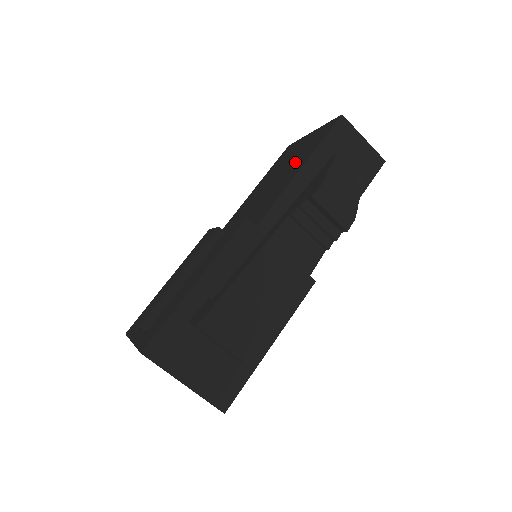
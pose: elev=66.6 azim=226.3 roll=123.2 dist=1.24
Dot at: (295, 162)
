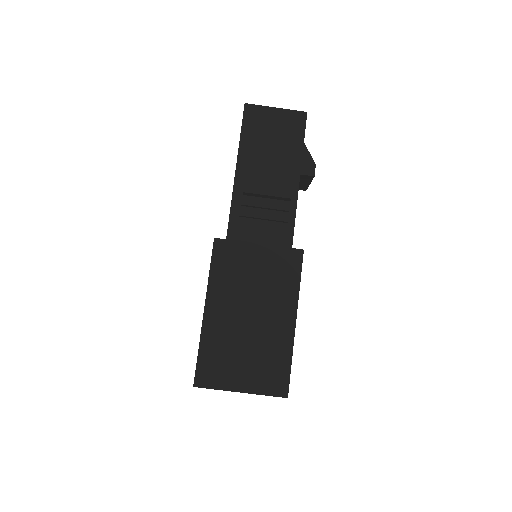
Dot at: occluded
